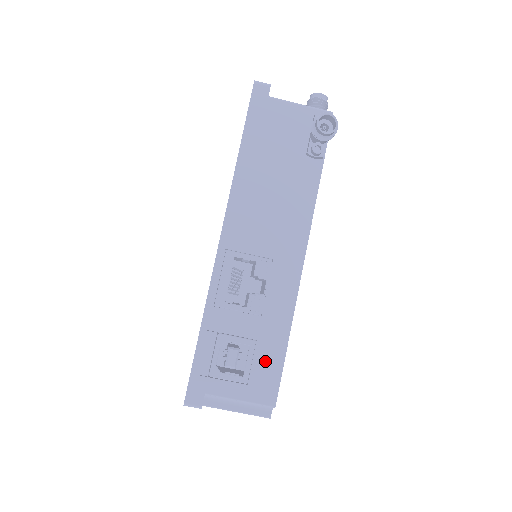
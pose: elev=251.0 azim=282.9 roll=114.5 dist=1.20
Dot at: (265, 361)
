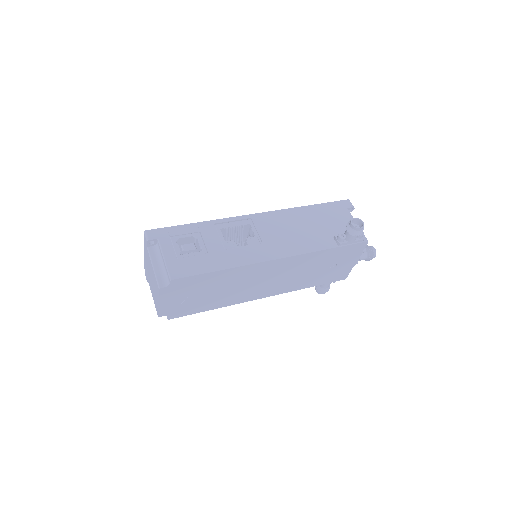
Dot at: (198, 263)
